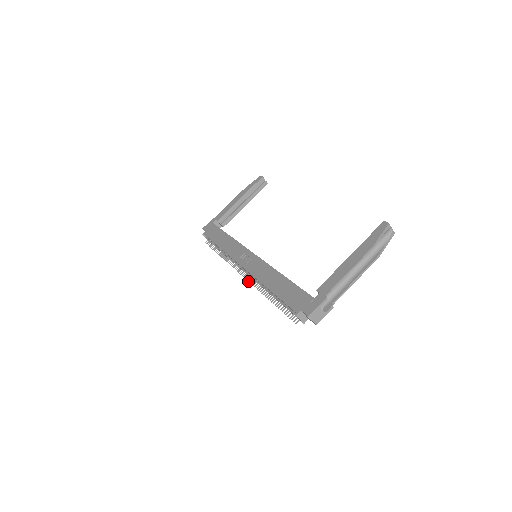
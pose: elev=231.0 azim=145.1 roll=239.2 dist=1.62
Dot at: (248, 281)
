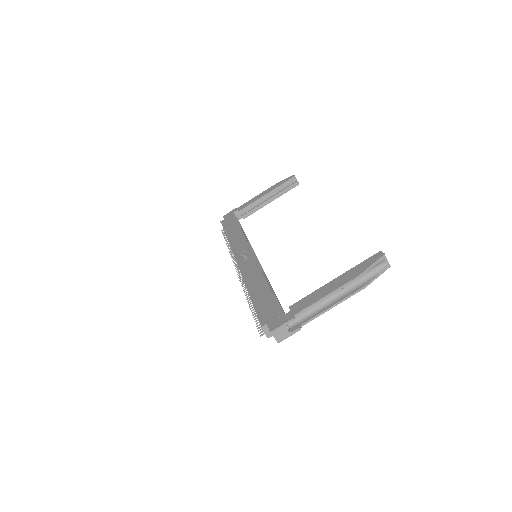
Dot at: (239, 280)
